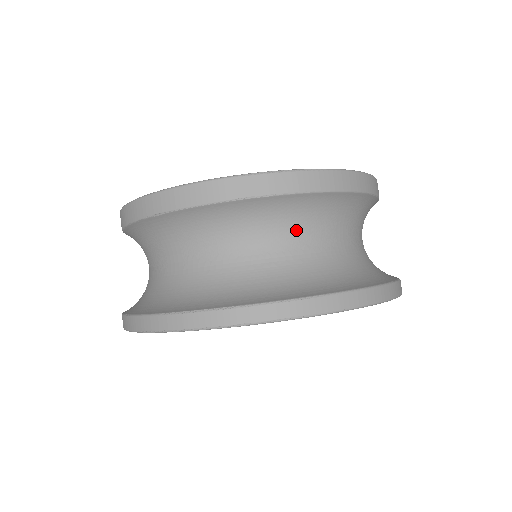
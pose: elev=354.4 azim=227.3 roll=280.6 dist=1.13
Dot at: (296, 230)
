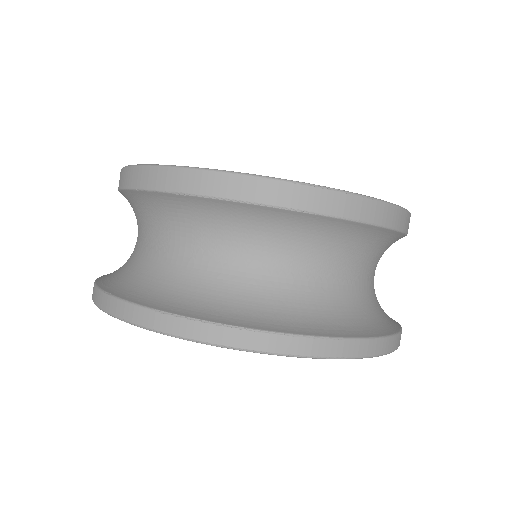
Dot at: (327, 255)
